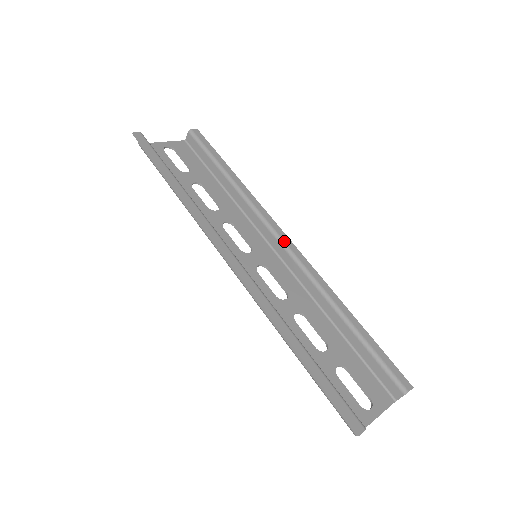
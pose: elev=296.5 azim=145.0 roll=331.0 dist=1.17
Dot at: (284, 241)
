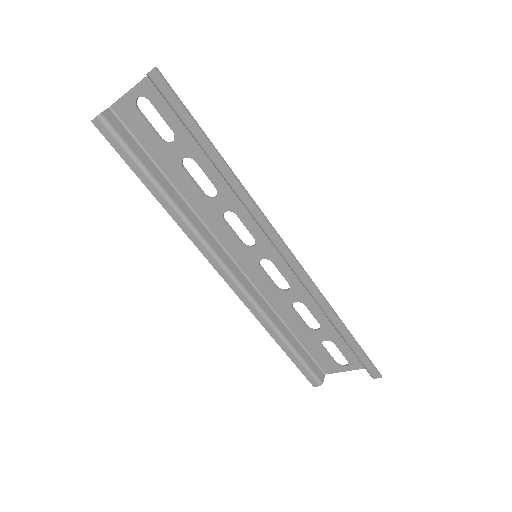
Dot at: (281, 253)
